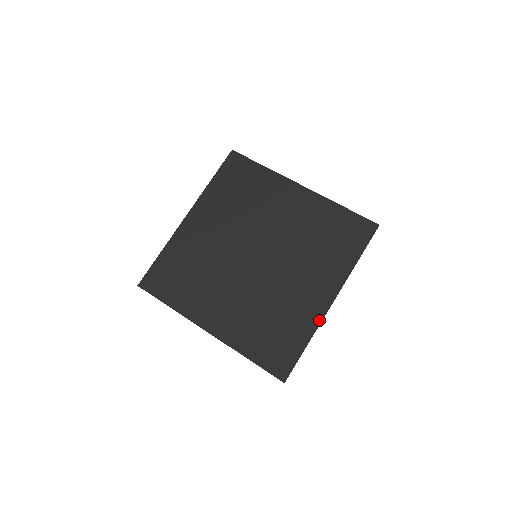
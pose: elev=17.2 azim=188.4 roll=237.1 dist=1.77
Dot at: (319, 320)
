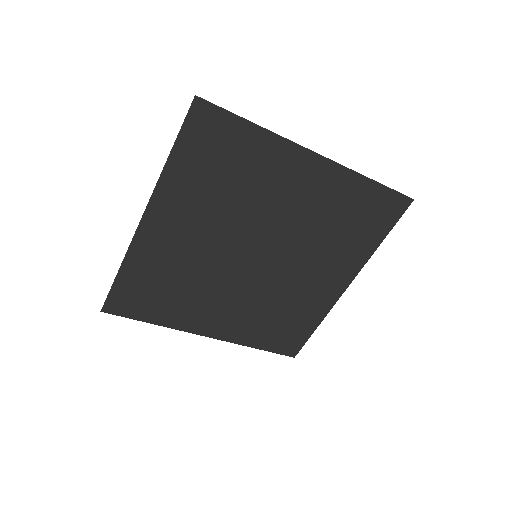
Dot at: (331, 306)
